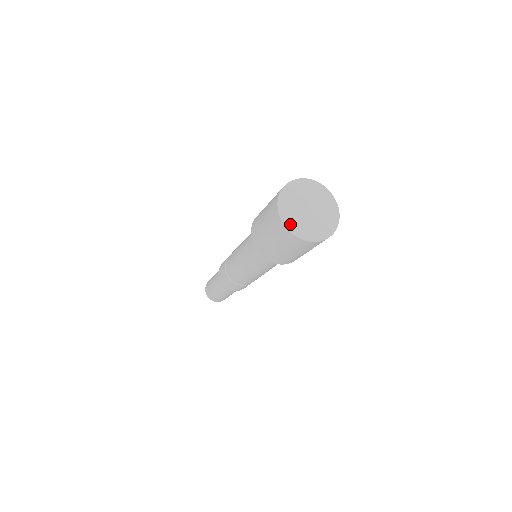
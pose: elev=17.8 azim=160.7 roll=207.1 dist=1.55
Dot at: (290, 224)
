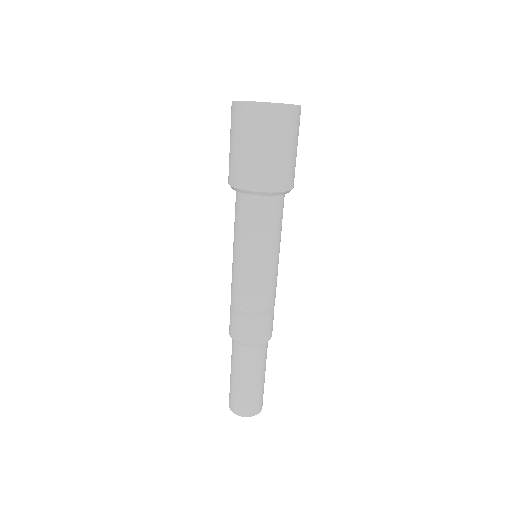
Dot at: (261, 104)
